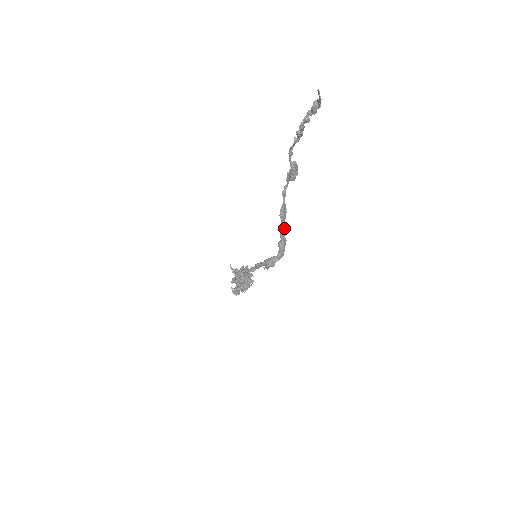
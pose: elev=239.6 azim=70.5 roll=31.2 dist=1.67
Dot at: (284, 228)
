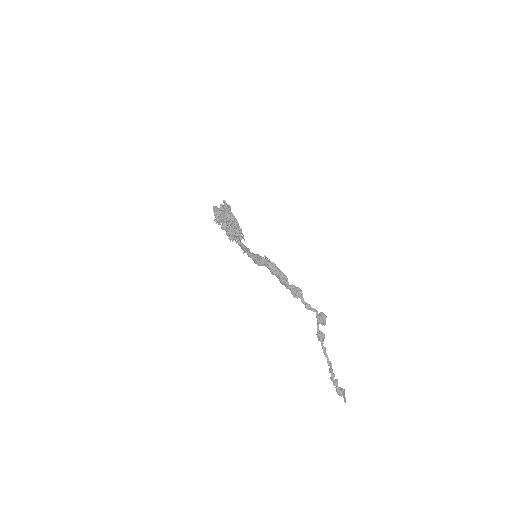
Dot at: (287, 284)
